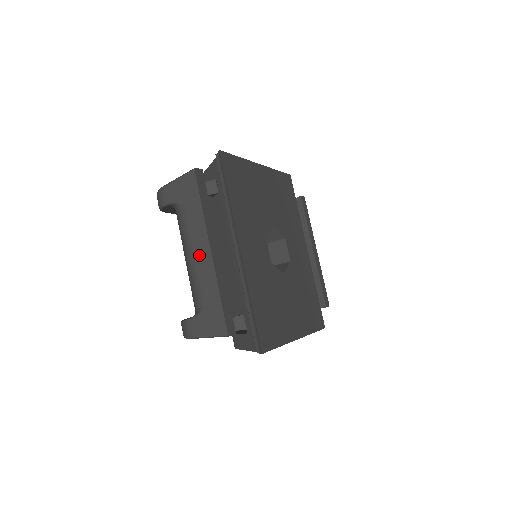
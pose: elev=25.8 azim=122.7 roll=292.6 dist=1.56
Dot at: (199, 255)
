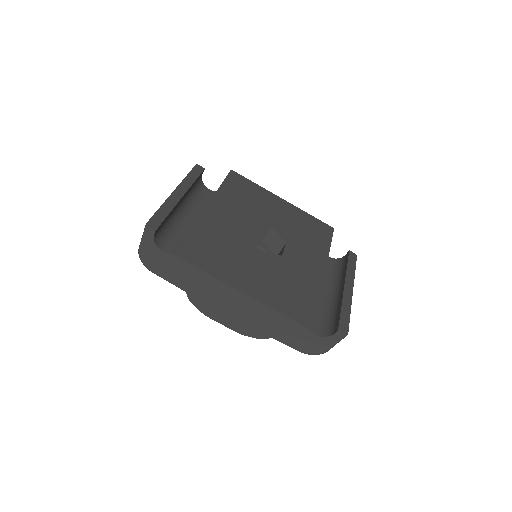
Dot at: occluded
